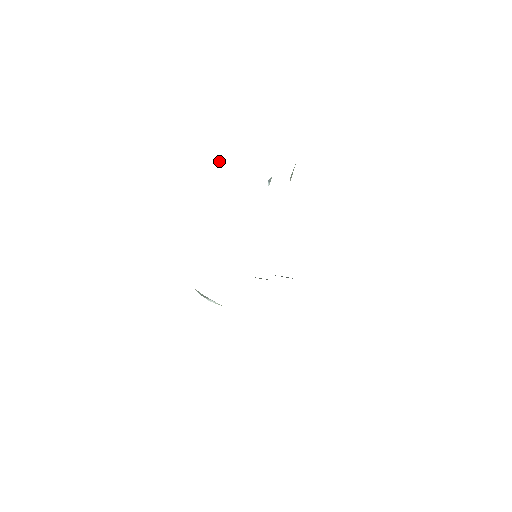
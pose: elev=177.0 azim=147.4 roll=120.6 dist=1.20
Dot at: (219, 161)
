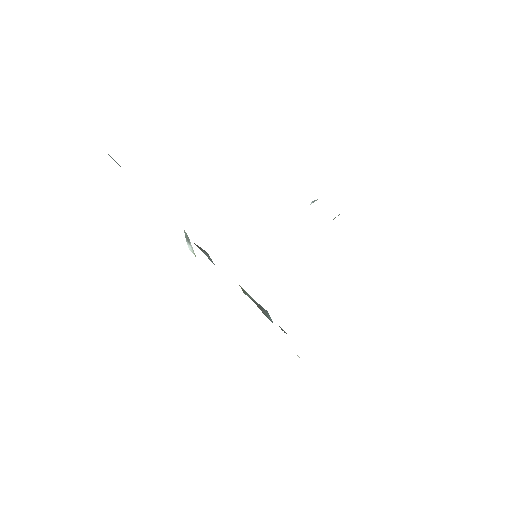
Dot at: occluded
